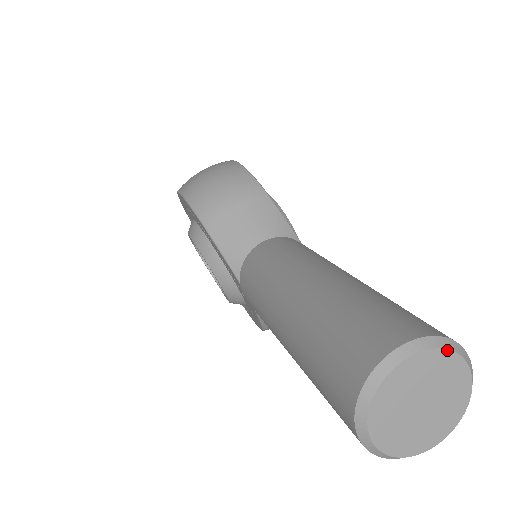
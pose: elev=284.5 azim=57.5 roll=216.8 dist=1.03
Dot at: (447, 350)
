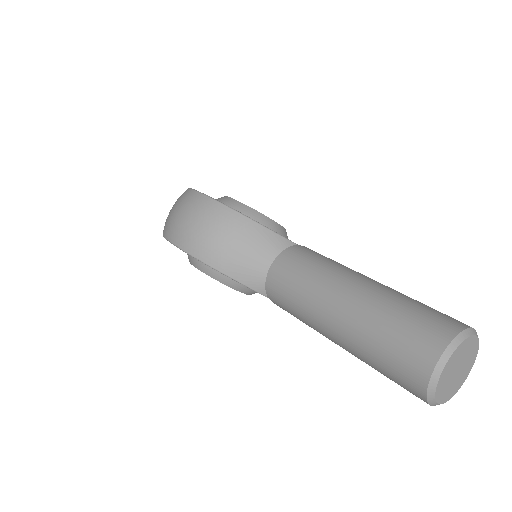
Dot at: (465, 340)
